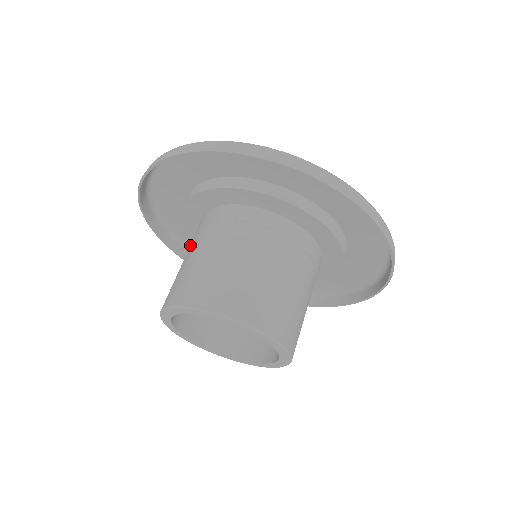
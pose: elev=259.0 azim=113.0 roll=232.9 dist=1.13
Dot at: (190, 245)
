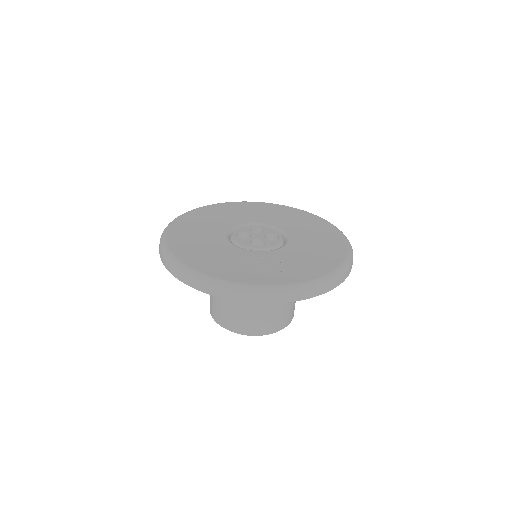
Dot at: occluded
